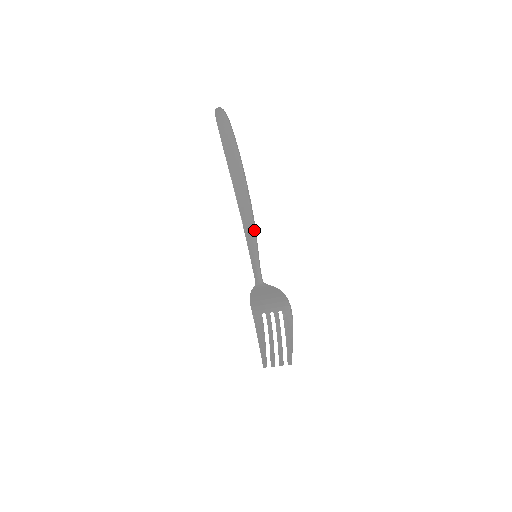
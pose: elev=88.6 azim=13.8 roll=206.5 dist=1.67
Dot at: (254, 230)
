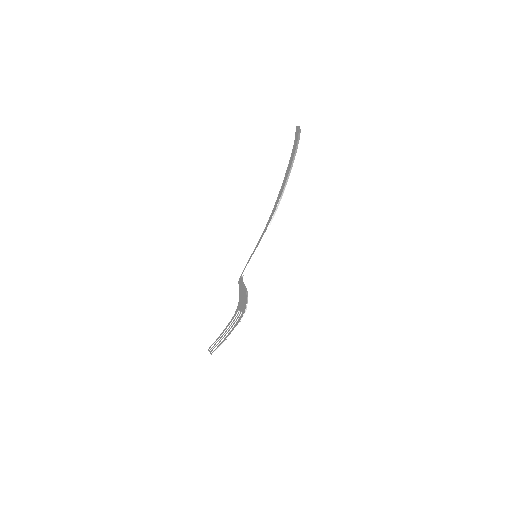
Dot at: (264, 233)
